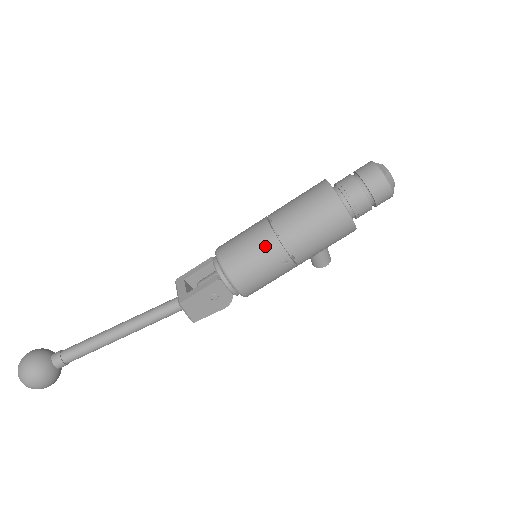
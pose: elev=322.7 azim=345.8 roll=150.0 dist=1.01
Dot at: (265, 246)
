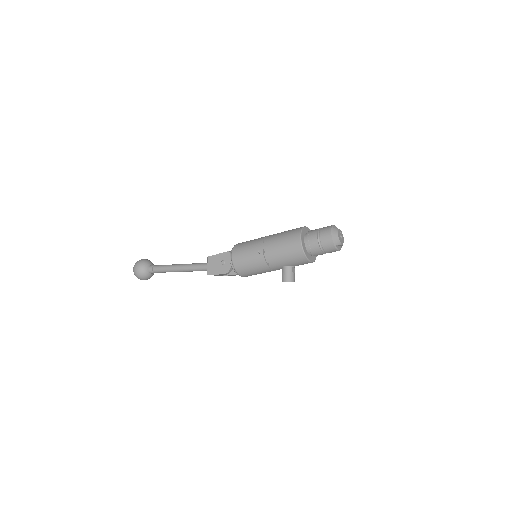
Dot at: (257, 241)
